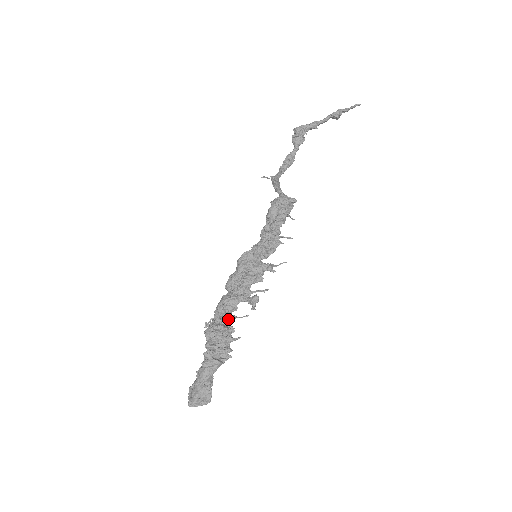
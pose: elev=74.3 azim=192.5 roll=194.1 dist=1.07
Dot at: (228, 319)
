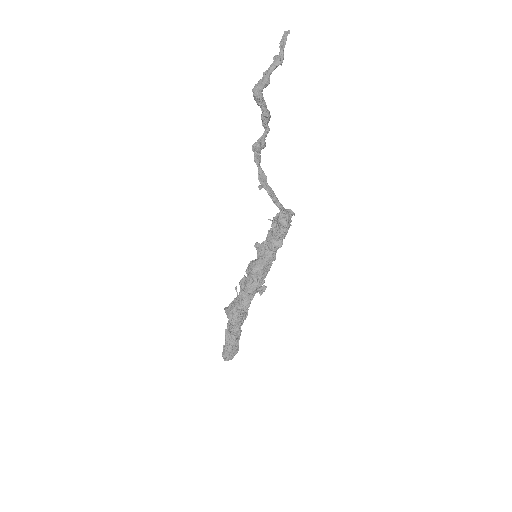
Dot at: occluded
